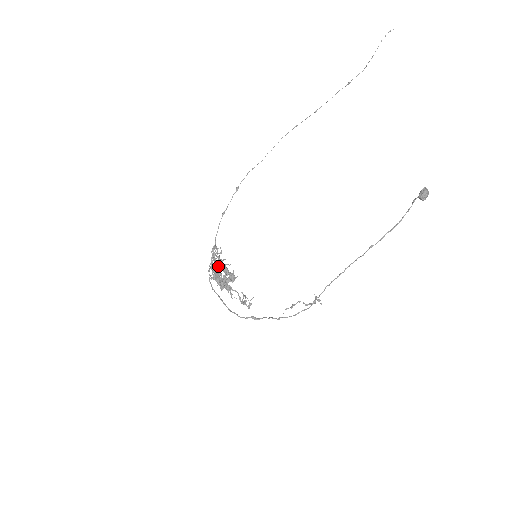
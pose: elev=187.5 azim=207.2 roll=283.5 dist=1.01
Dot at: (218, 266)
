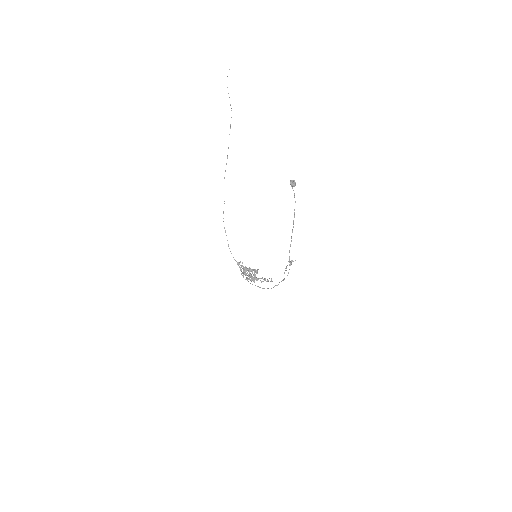
Dot at: (245, 273)
